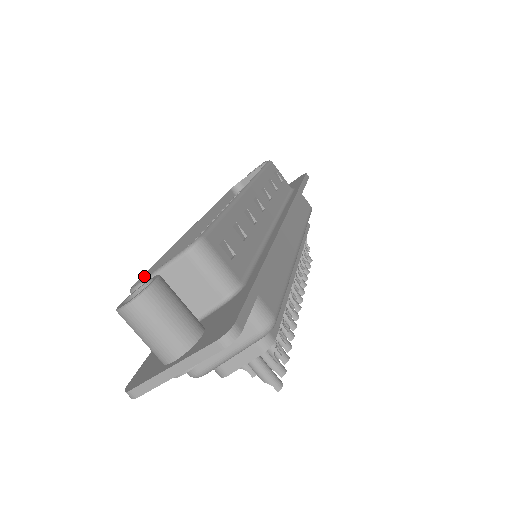
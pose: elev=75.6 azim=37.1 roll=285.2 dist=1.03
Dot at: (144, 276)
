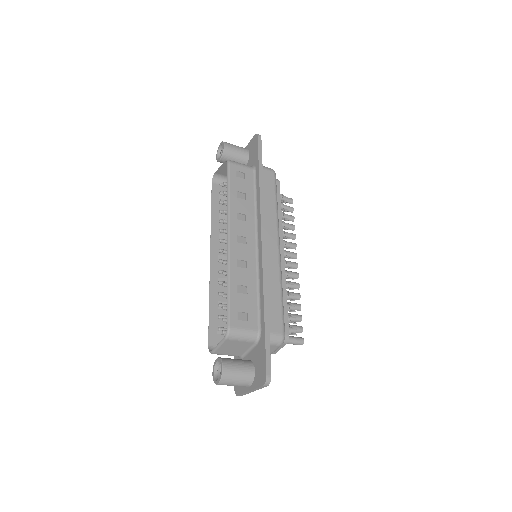
Dot at: (209, 333)
